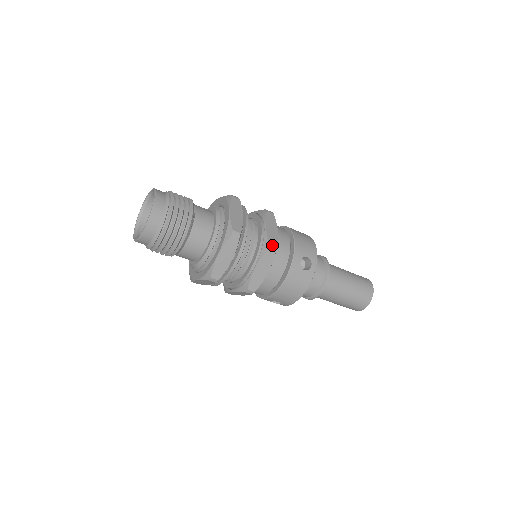
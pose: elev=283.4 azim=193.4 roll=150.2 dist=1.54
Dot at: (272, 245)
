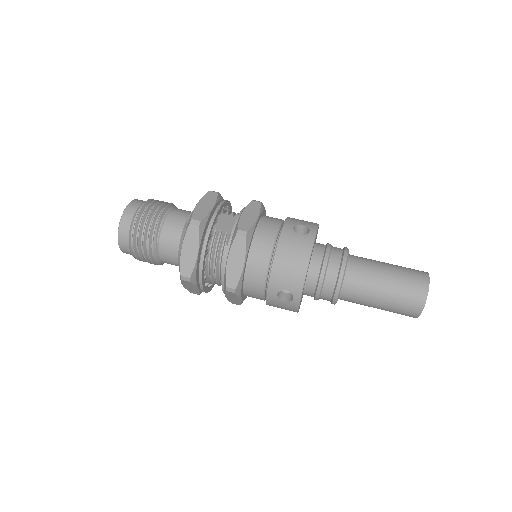
Dot at: (229, 287)
